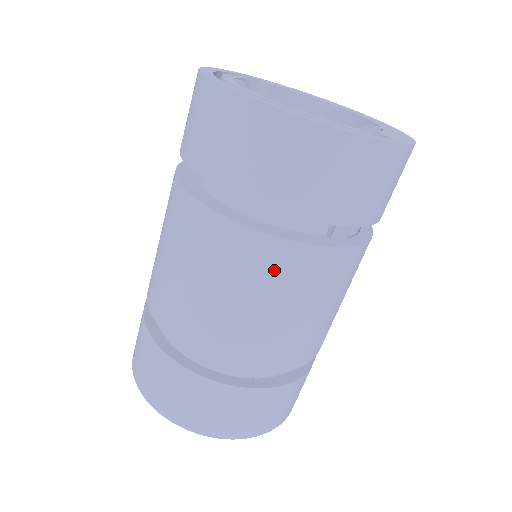
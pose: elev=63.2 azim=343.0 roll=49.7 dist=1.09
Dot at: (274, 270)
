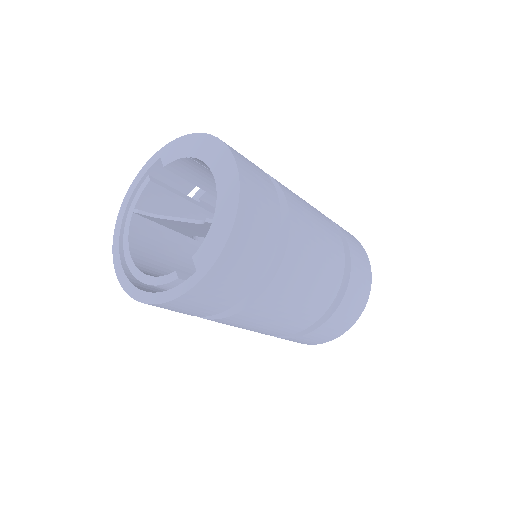
Dot at: occluded
